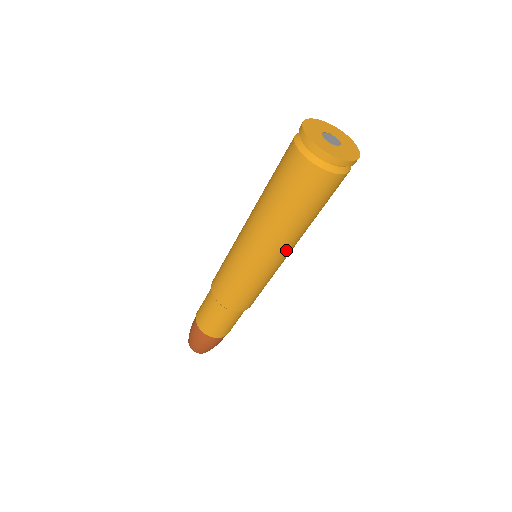
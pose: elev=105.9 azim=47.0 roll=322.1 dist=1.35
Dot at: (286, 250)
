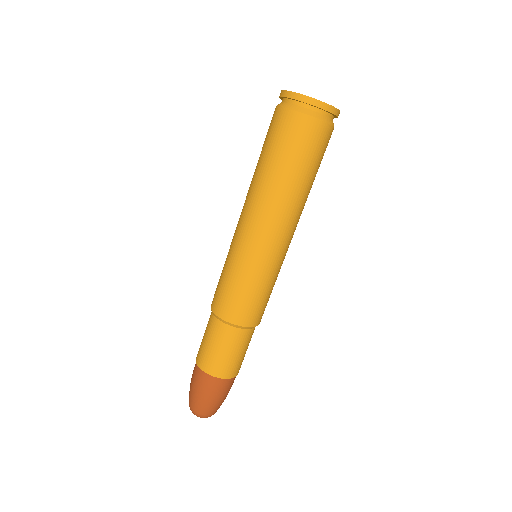
Dot at: (294, 228)
